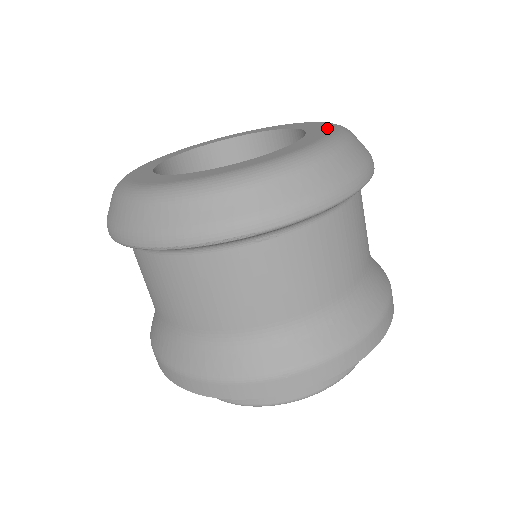
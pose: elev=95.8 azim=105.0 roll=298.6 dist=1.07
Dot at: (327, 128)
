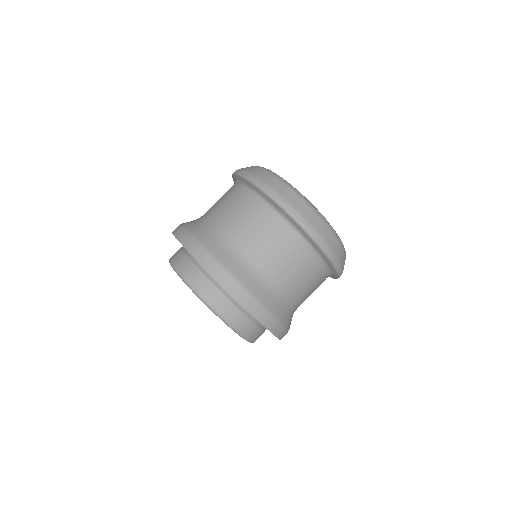
Dot at: occluded
